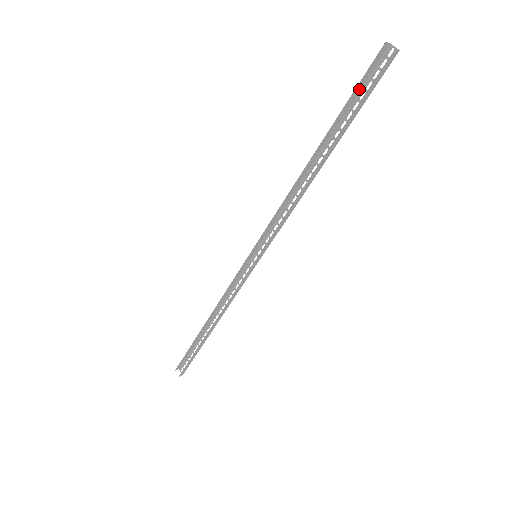
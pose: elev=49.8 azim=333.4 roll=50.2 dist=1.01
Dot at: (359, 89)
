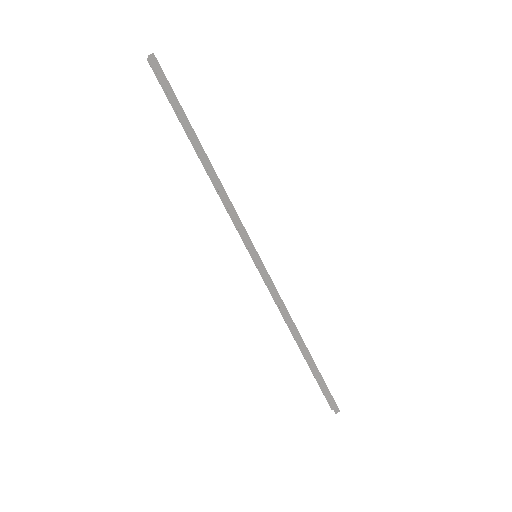
Dot at: occluded
